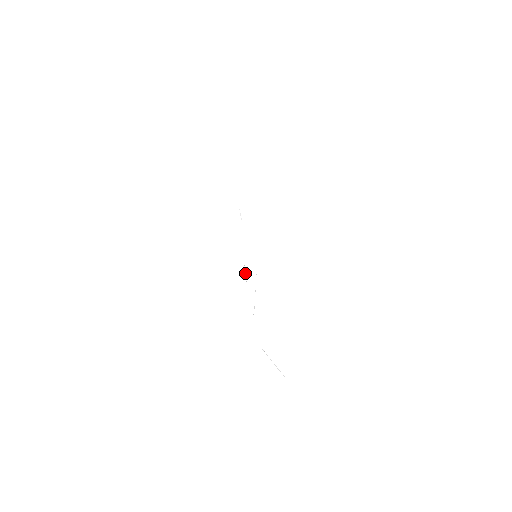
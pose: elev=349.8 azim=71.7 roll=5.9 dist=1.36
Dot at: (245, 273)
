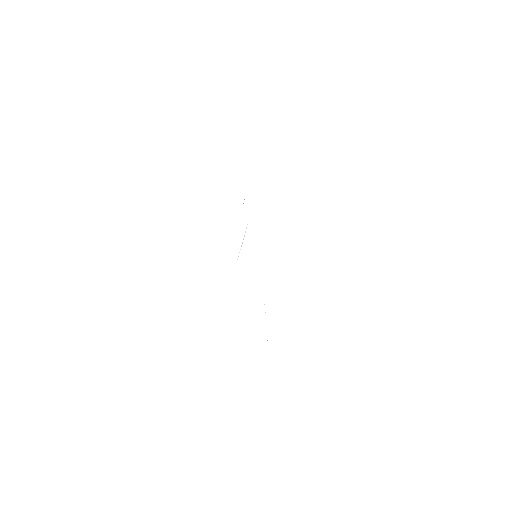
Dot at: occluded
